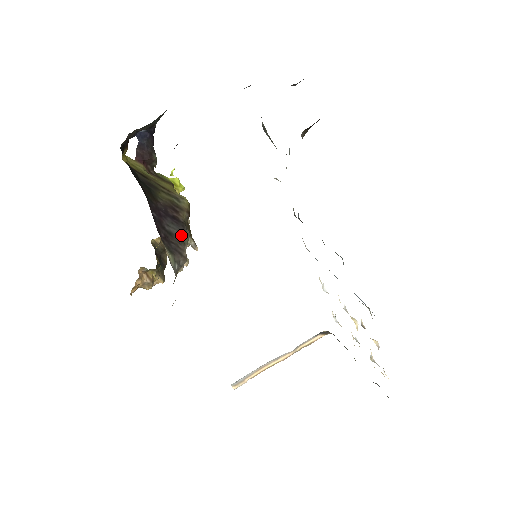
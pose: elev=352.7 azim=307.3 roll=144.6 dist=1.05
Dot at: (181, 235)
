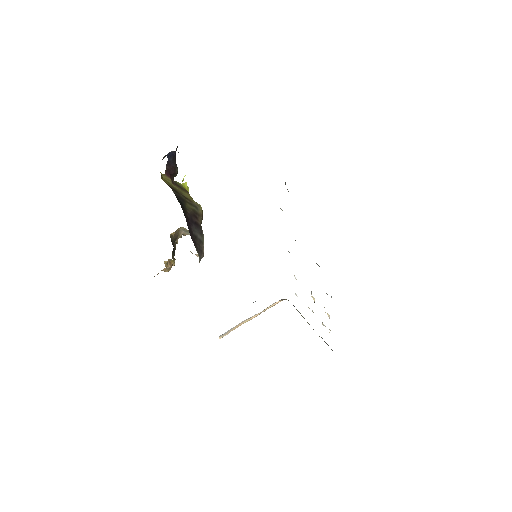
Dot at: (200, 236)
